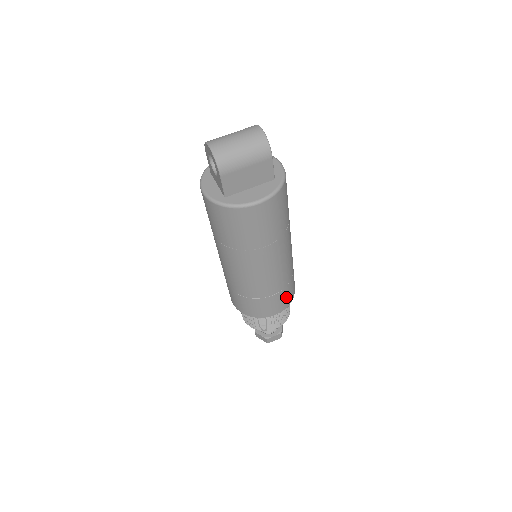
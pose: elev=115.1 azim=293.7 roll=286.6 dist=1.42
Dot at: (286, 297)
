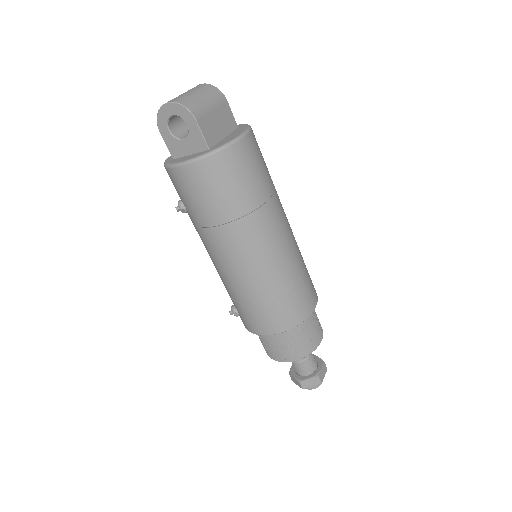
Dot at: (311, 282)
